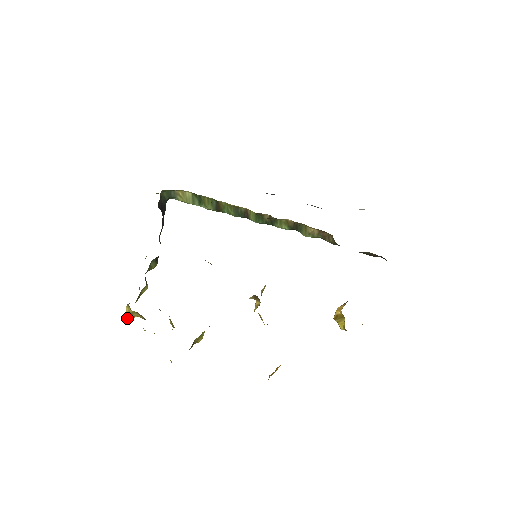
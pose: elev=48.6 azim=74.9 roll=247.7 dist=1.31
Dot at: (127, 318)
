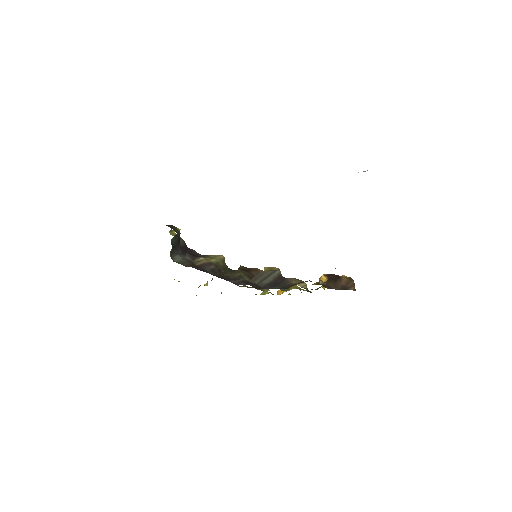
Dot at: occluded
